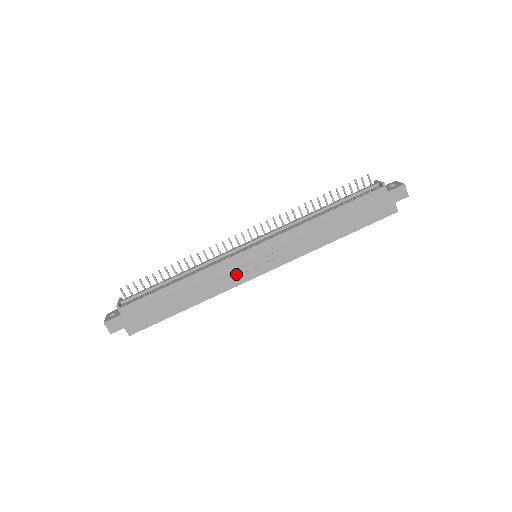
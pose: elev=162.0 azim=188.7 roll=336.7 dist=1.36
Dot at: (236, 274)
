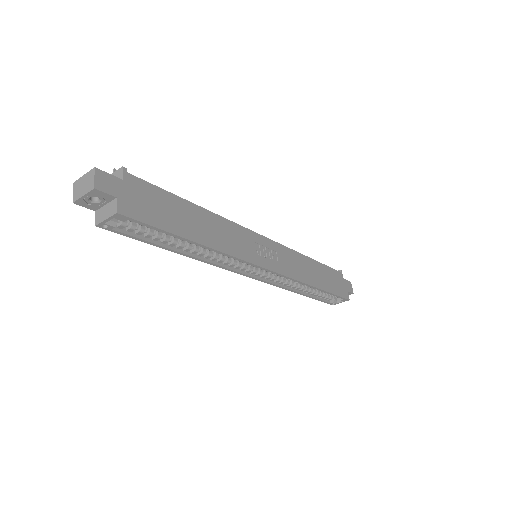
Dot at: (248, 249)
